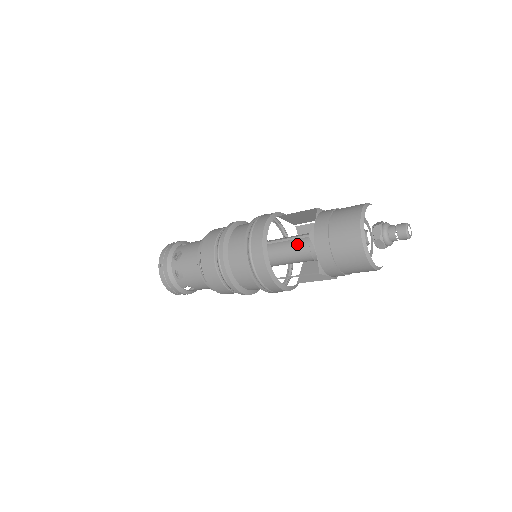
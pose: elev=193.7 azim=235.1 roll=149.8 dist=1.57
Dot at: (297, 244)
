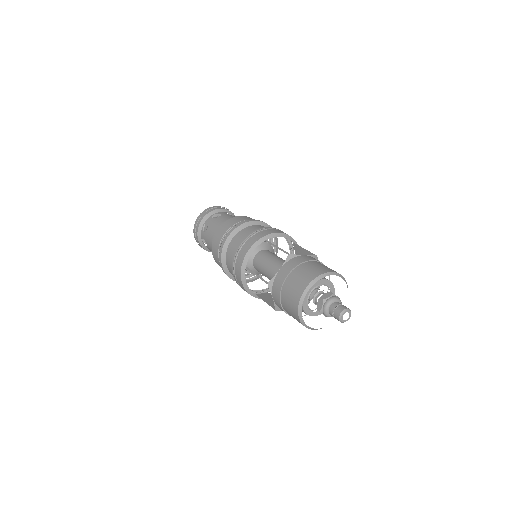
Dot at: (273, 273)
